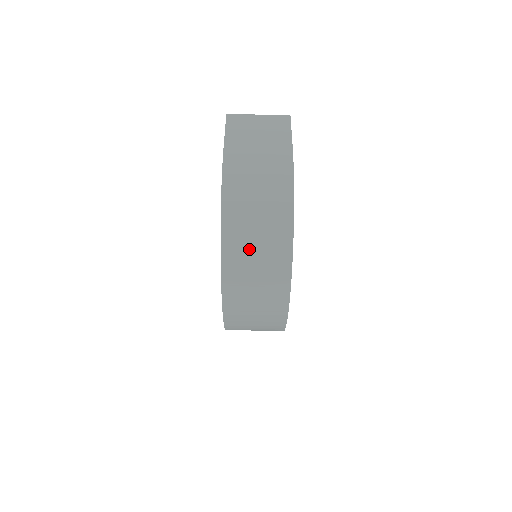
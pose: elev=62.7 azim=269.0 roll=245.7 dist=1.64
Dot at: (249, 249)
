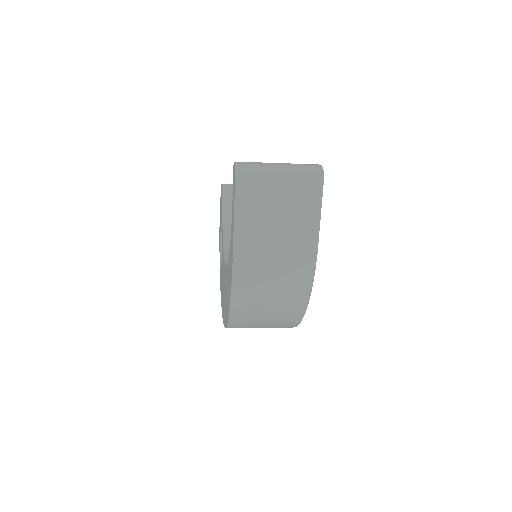
Dot at: (255, 326)
